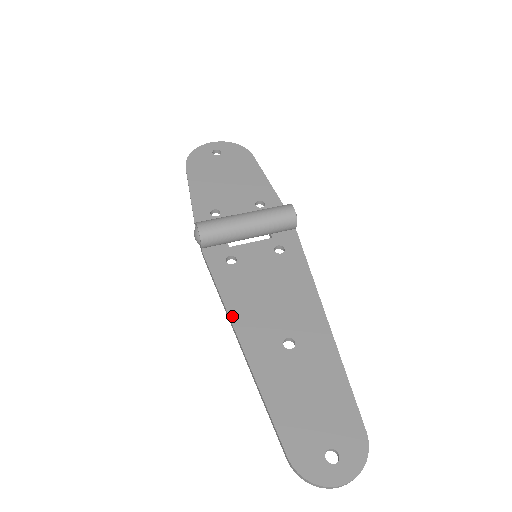
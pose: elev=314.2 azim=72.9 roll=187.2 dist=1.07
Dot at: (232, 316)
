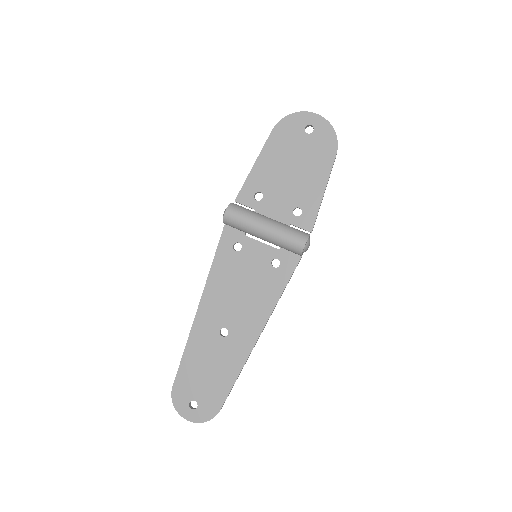
Dot at: (206, 288)
